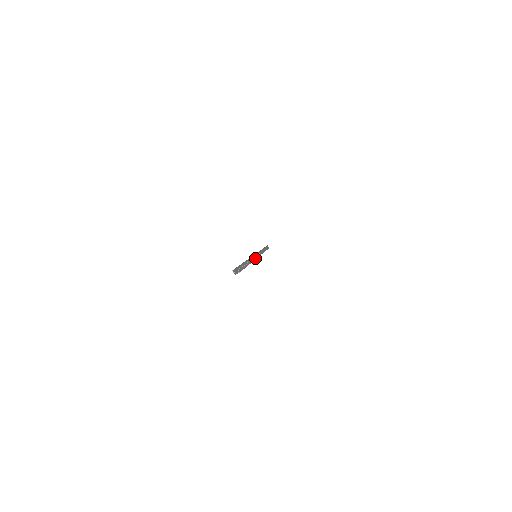
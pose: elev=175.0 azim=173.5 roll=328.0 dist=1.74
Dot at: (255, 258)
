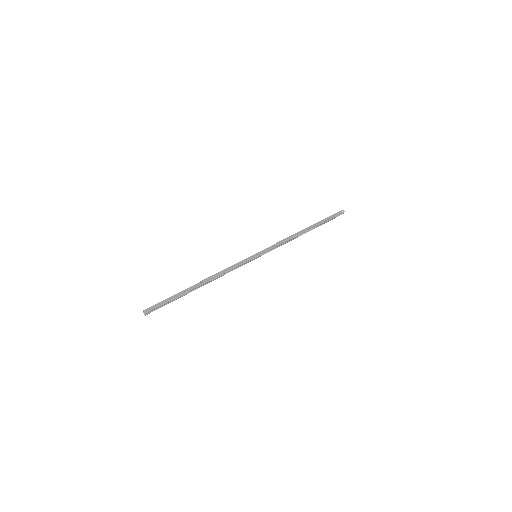
Dot at: (237, 266)
